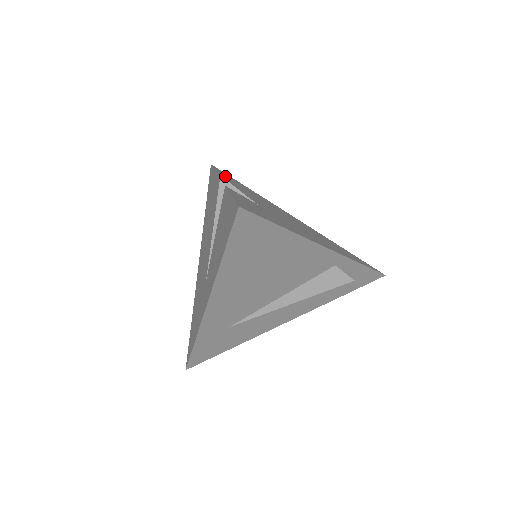
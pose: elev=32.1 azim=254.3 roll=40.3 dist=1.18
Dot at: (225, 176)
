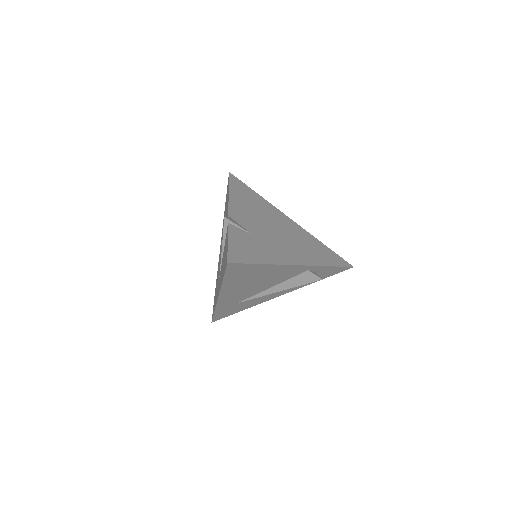
Dot at: (236, 191)
